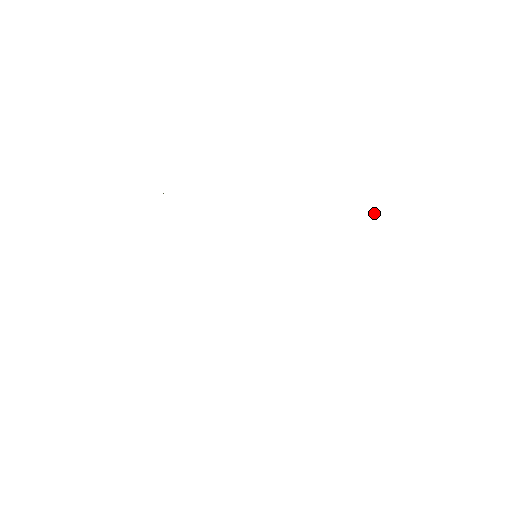
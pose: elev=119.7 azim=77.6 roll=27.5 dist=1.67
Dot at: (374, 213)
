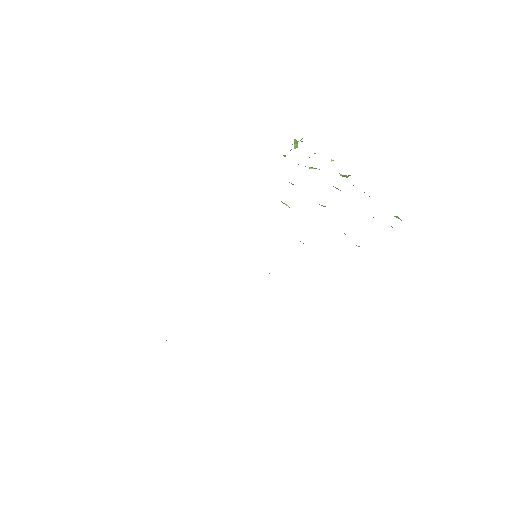
Dot at: (296, 144)
